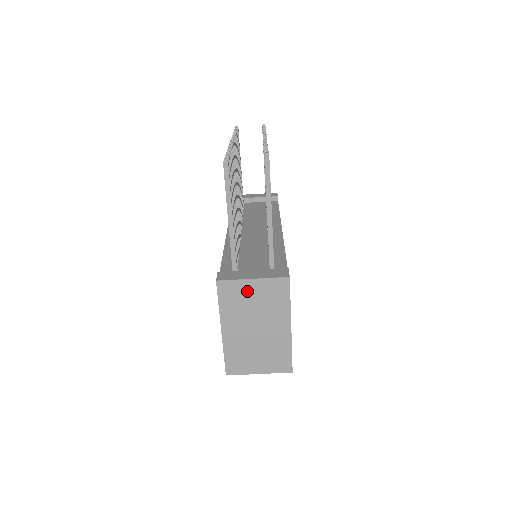
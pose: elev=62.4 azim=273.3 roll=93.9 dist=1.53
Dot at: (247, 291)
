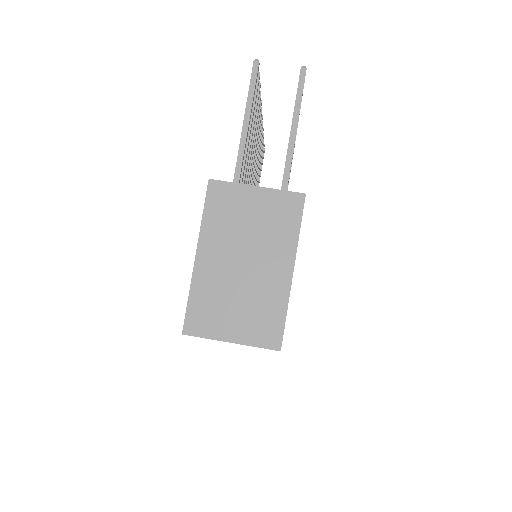
Dot at: (245, 203)
